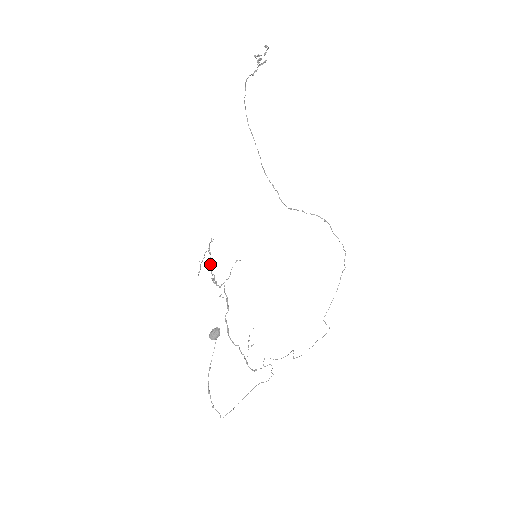
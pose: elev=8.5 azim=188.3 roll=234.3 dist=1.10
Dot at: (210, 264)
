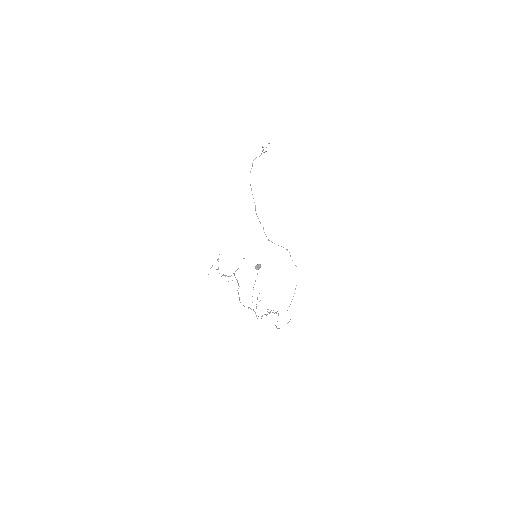
Dot at: occluded
